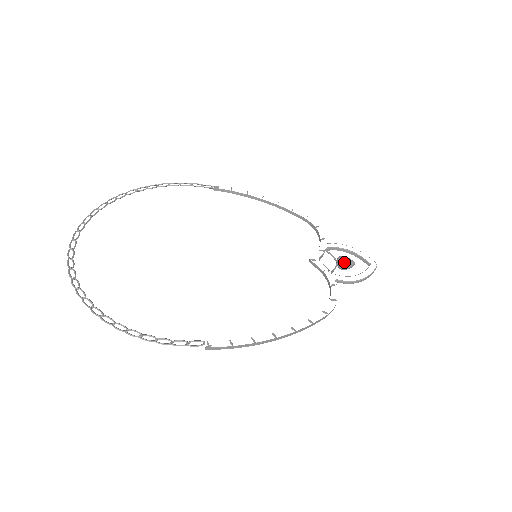
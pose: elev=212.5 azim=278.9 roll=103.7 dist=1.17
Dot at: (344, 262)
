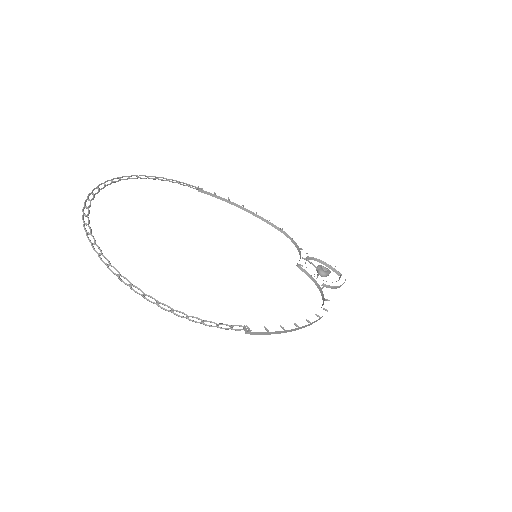
Dot at: (322, 270)
